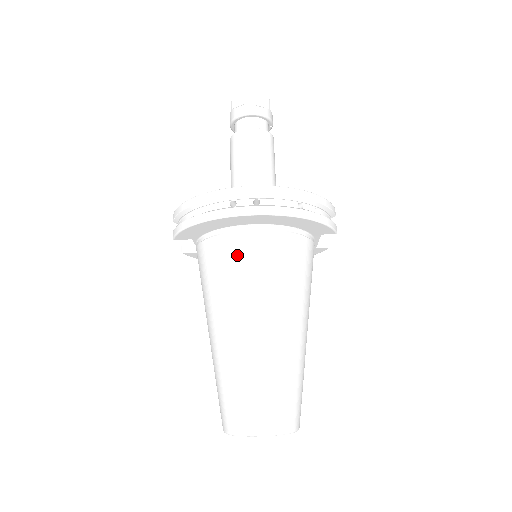
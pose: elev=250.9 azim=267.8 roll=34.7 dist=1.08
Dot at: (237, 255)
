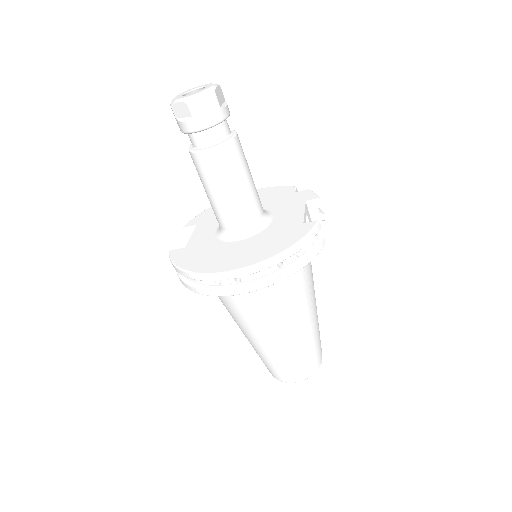
Dot at: (237, 300)
